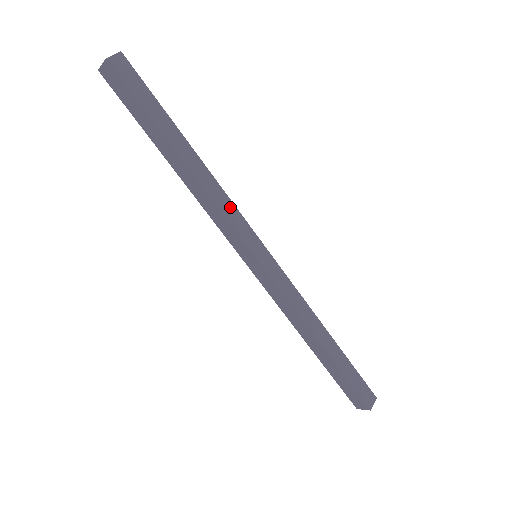
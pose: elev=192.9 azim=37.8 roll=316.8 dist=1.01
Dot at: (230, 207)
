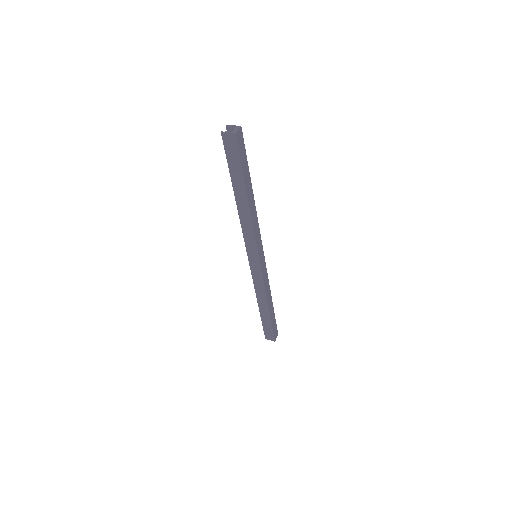
Dot at: (258, 229)
